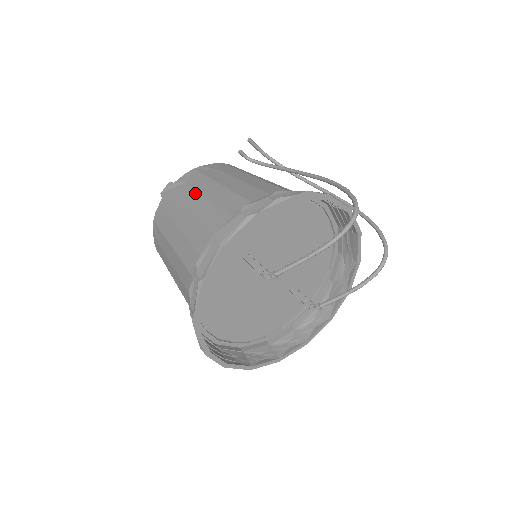
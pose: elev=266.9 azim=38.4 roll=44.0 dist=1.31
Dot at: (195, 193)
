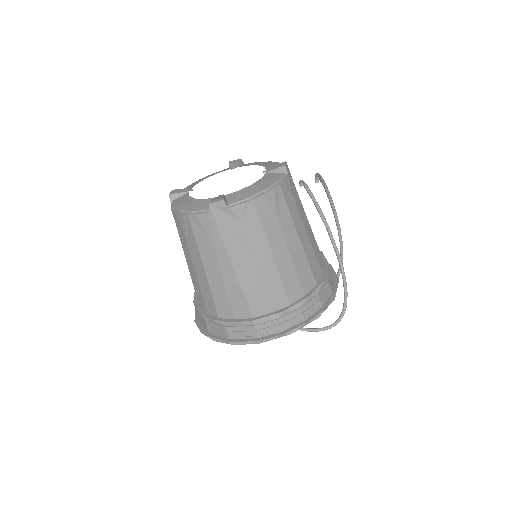
Dot at: (247, 249)
